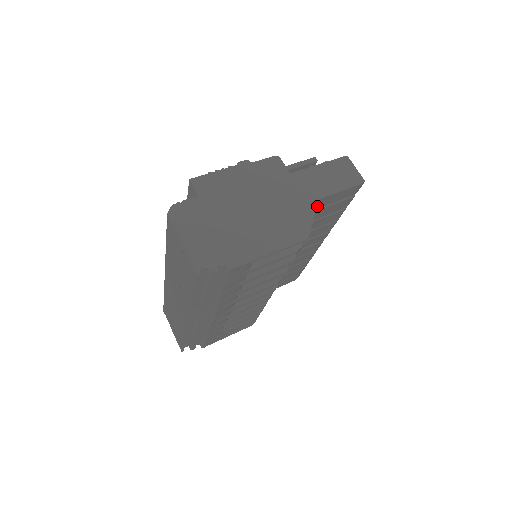
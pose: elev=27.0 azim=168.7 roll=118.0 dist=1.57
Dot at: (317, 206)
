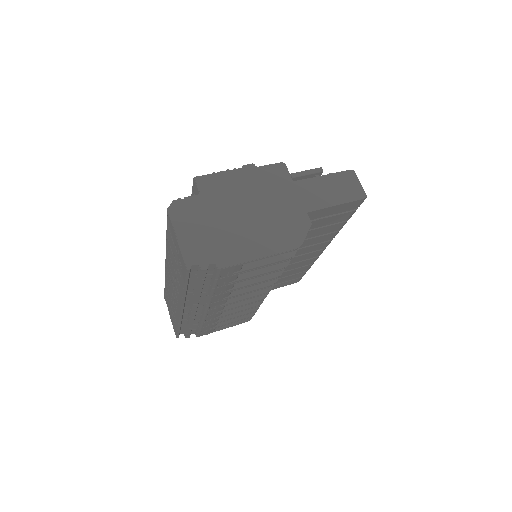
Dot at: (316, 216)
